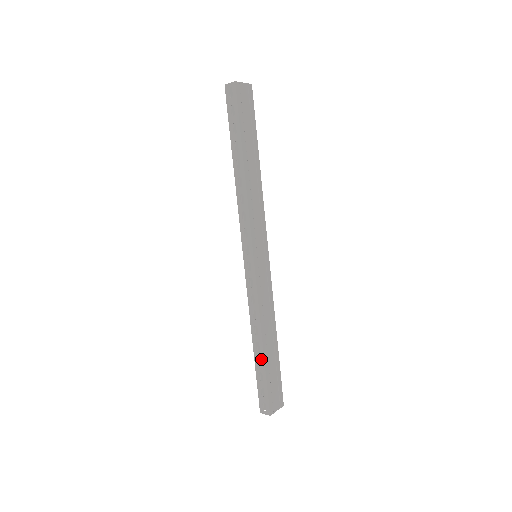
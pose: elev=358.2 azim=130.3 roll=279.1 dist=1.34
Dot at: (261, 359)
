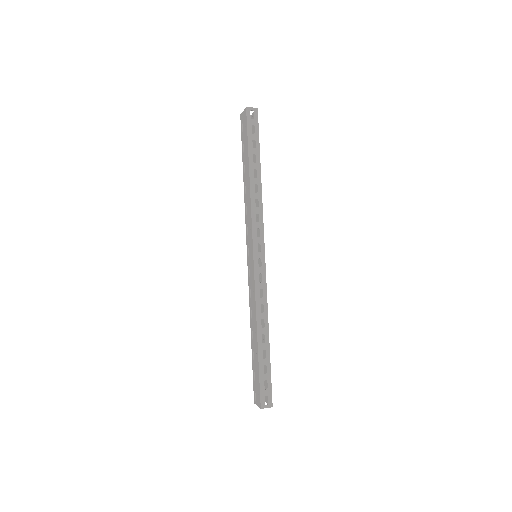
Dot at: (266, 351)
